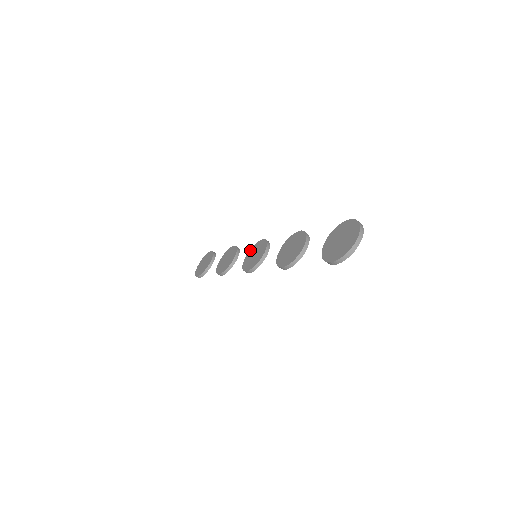
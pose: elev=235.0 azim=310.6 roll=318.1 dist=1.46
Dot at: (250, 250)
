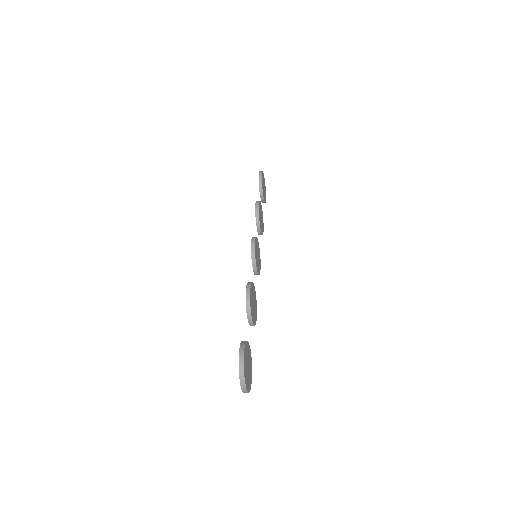
Dot at: occluded
